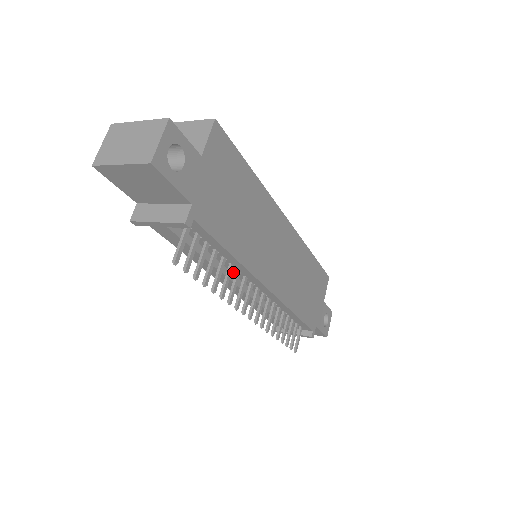
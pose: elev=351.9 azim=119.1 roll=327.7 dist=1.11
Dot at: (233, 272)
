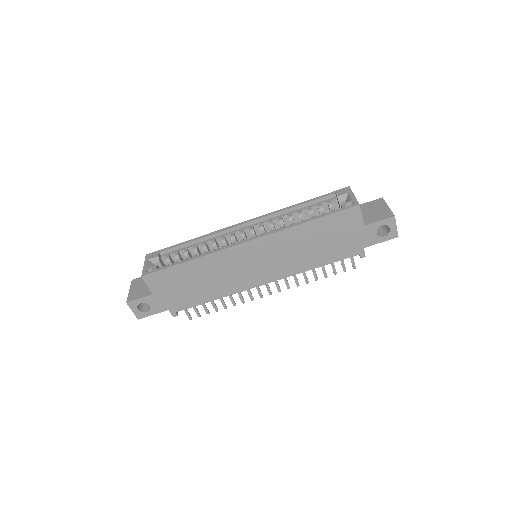
Dot at: occluded
